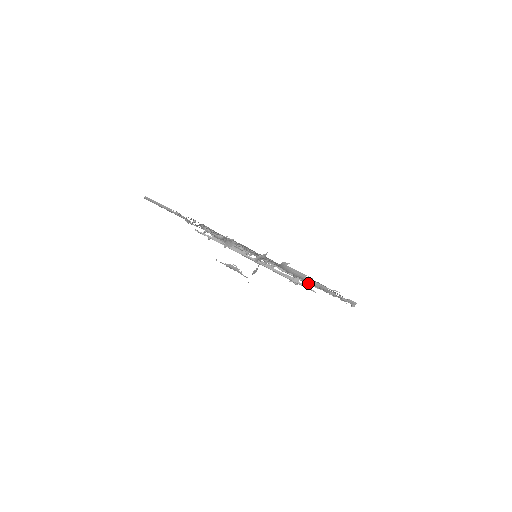
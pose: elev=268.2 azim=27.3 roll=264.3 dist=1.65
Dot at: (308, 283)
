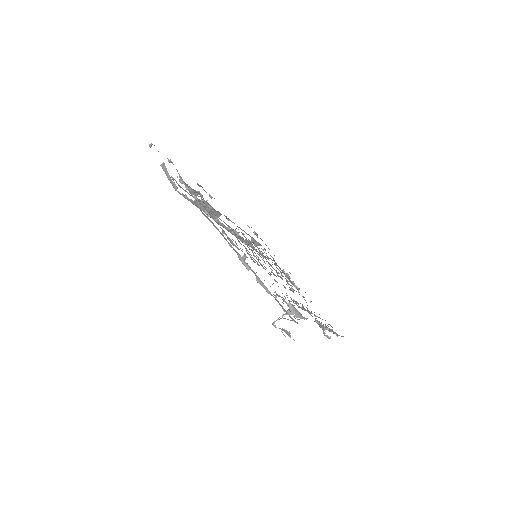
Dot at: (314, 315)
